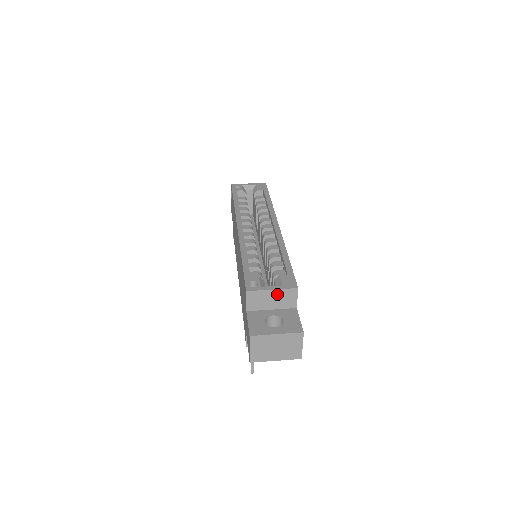
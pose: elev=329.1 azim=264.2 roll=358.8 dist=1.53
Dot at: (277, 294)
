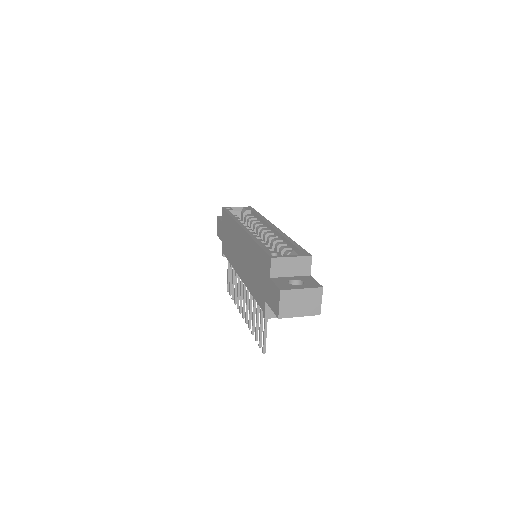
Dot at: (295, 261)
